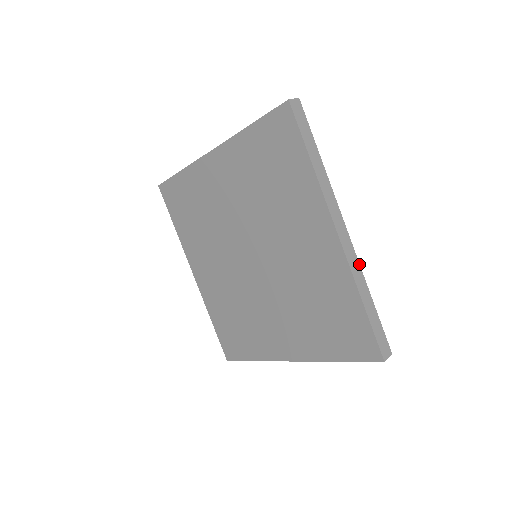
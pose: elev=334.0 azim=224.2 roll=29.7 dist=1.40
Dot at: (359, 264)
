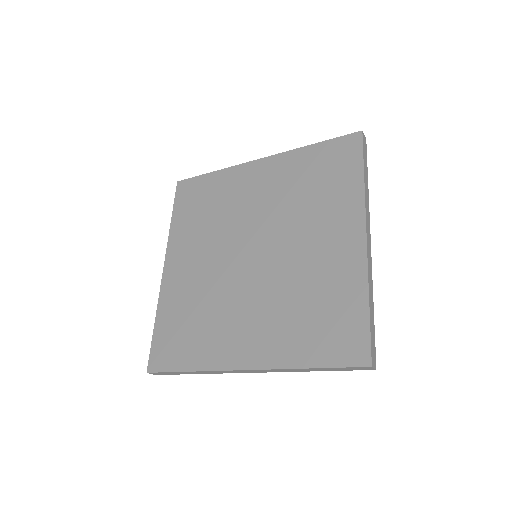
Dot at: occluded
